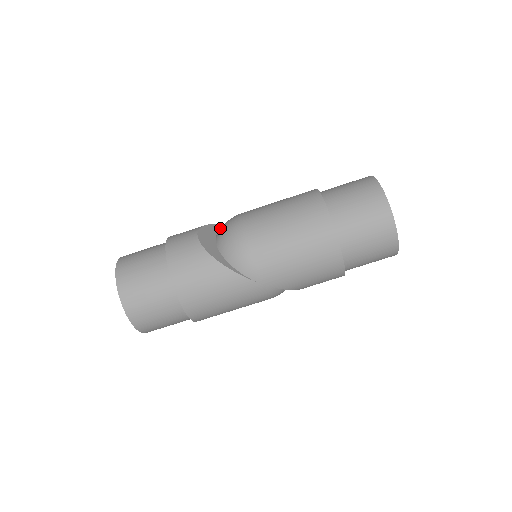
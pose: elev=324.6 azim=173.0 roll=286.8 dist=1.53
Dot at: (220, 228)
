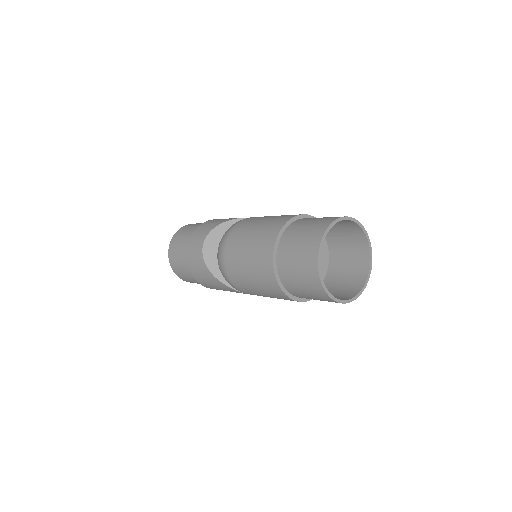
Dot at: (230, 226)
